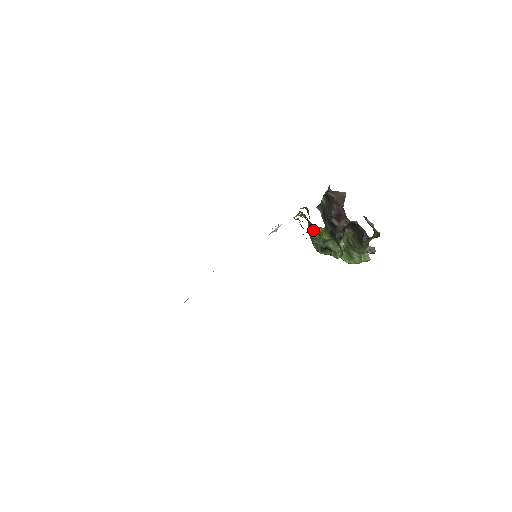
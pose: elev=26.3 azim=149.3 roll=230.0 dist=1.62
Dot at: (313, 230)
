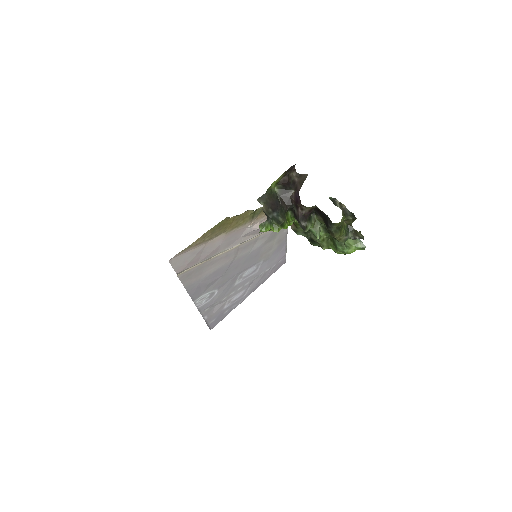
Dot at: occluded
